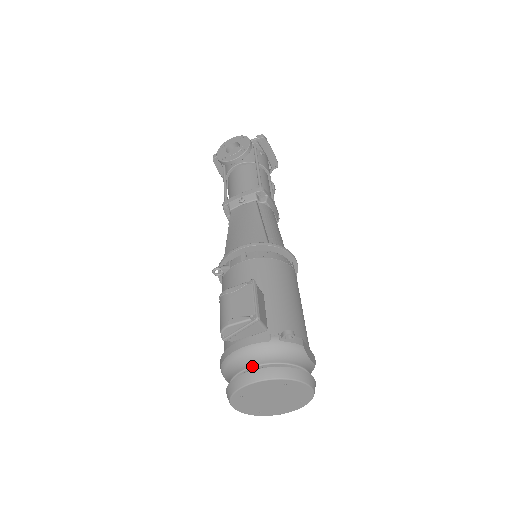
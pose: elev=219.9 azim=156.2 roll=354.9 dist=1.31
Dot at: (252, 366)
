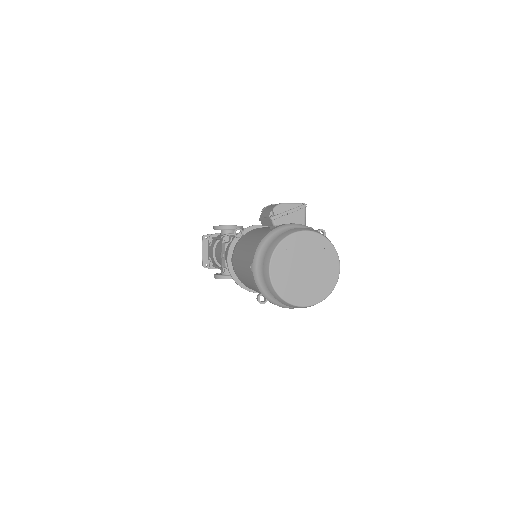
Dot at: occluded
